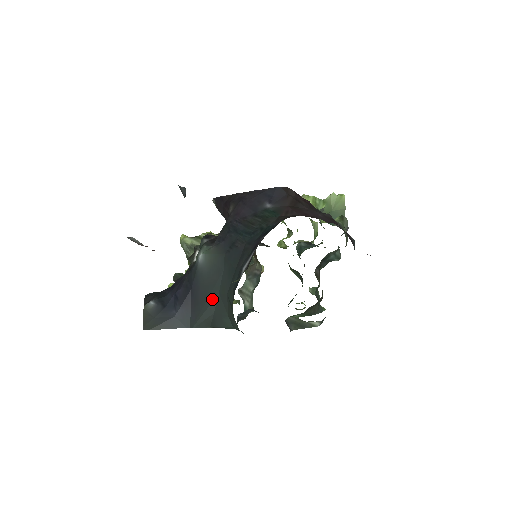
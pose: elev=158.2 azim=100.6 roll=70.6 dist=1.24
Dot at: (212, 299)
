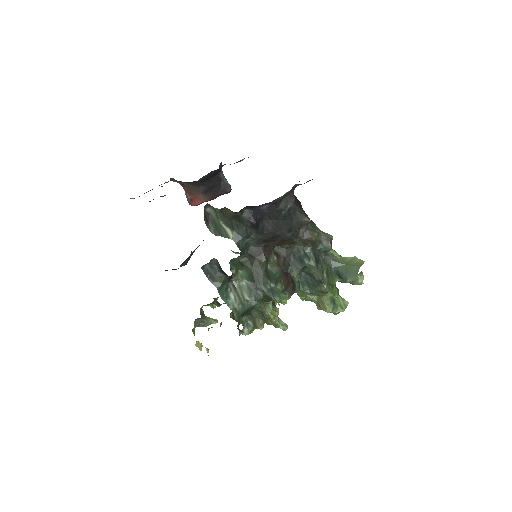
Dot at: occluded
